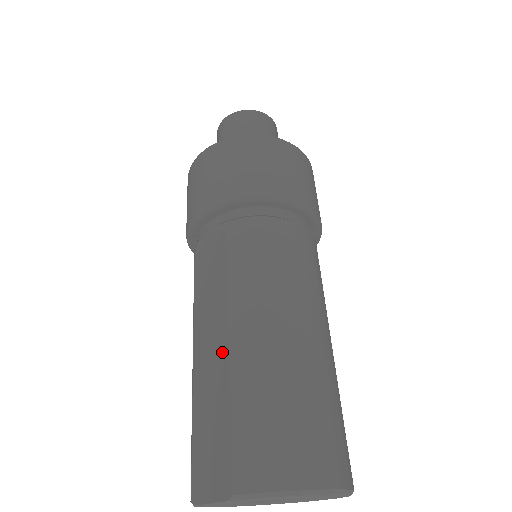
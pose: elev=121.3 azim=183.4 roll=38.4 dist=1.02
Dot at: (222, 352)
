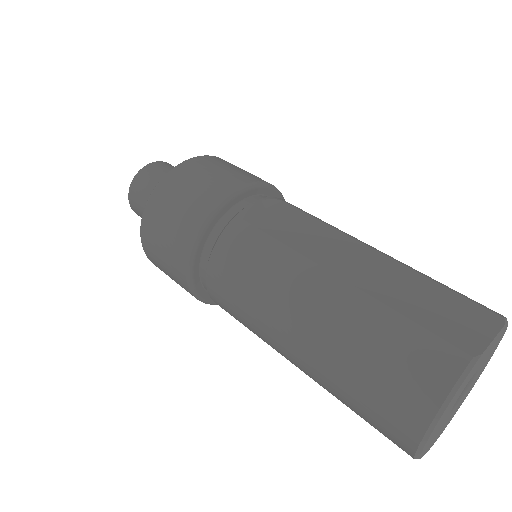
Dot at: (377, 257)
